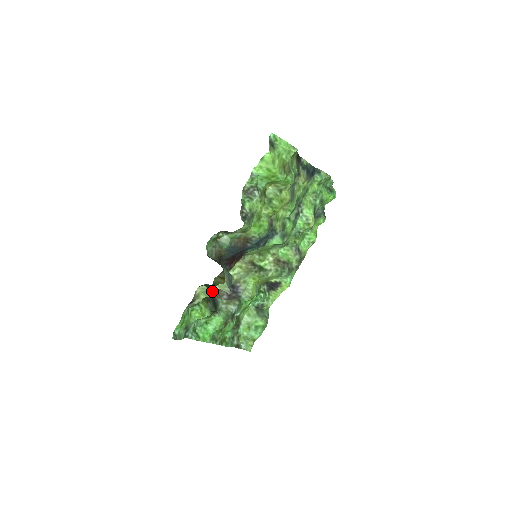
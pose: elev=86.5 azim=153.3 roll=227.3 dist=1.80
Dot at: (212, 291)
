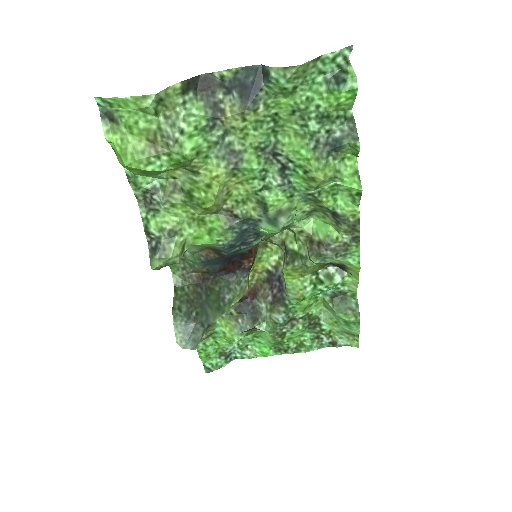
Dot at: occluded
